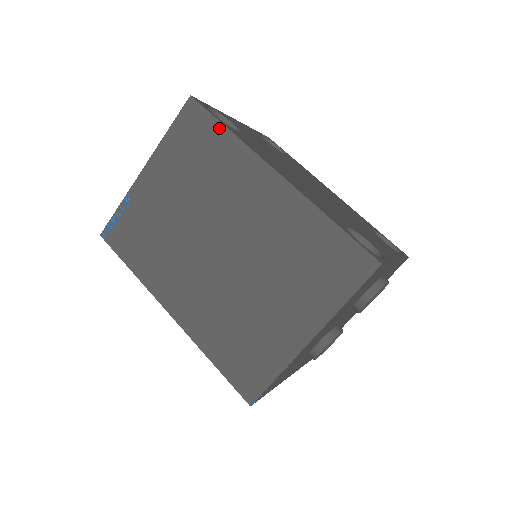
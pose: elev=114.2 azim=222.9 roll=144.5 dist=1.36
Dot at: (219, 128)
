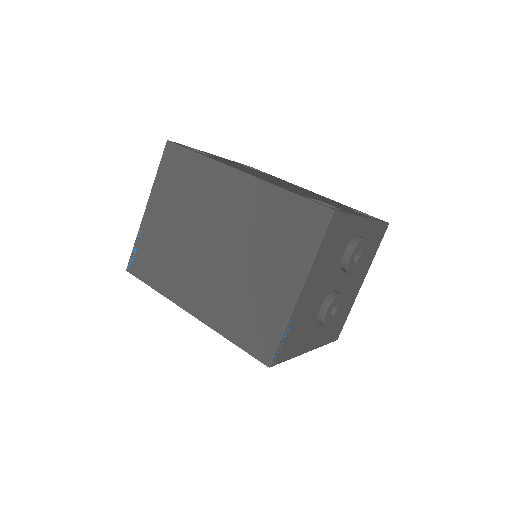
Dot at: (192, 155)
